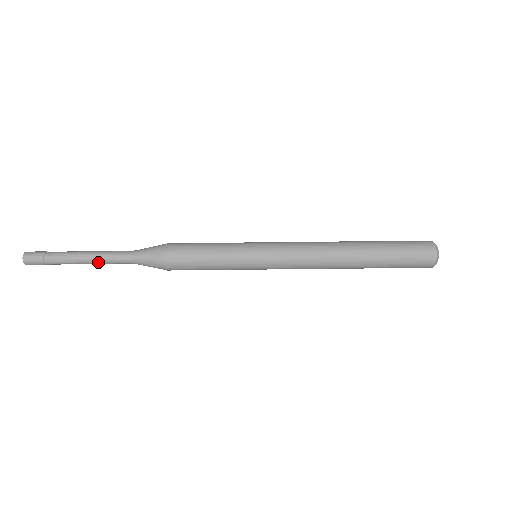
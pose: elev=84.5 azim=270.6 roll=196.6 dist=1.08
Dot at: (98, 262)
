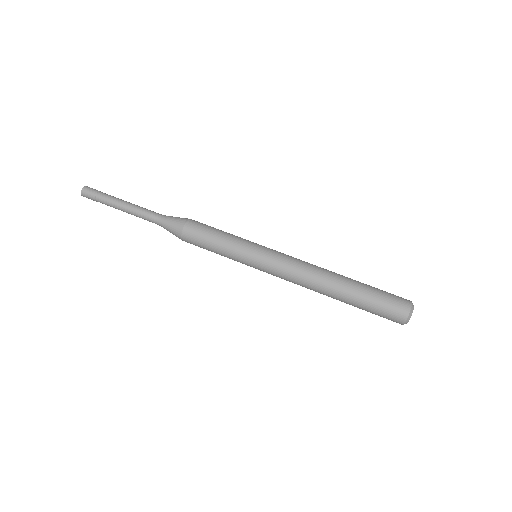
Dot at: (134, 211)
